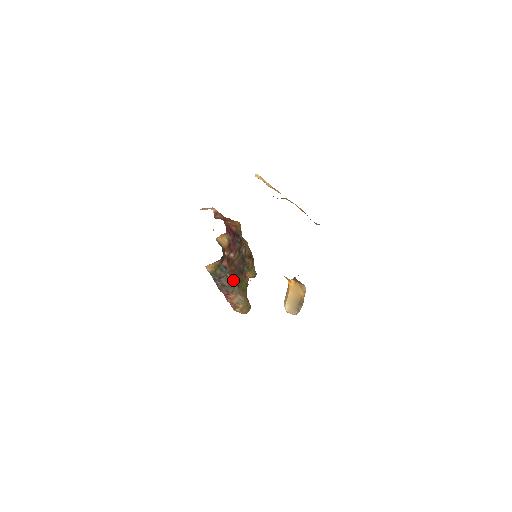
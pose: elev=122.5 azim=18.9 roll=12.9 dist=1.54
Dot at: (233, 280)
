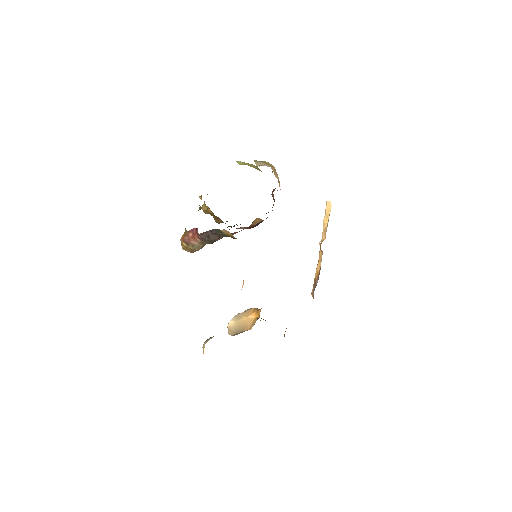
Dot at: occluded
